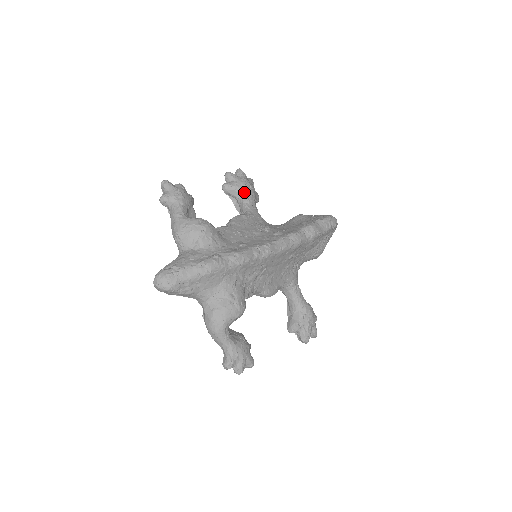
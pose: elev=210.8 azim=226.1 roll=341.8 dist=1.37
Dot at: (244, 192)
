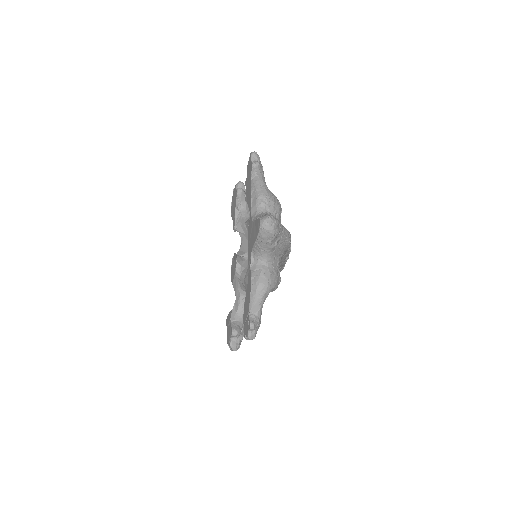
Dot at: occluded
